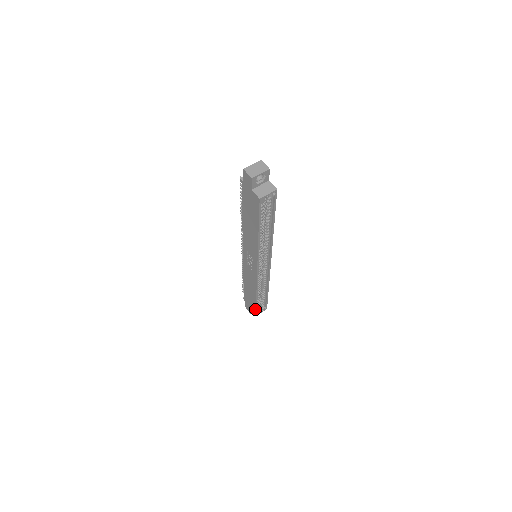
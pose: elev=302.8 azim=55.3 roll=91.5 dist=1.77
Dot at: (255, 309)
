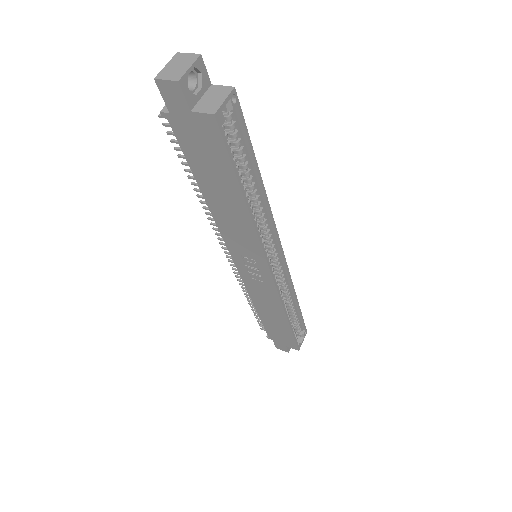
Dot at: (294, 341)
